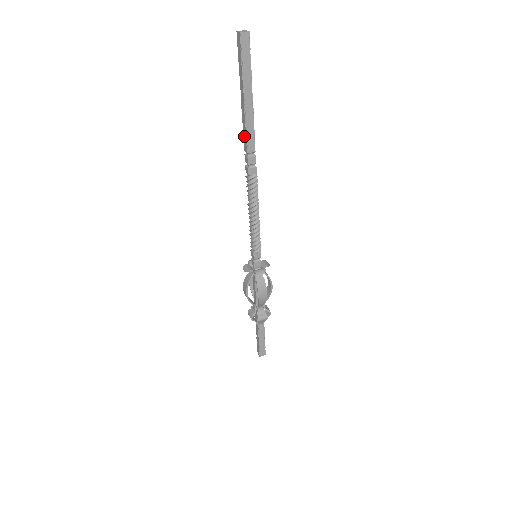
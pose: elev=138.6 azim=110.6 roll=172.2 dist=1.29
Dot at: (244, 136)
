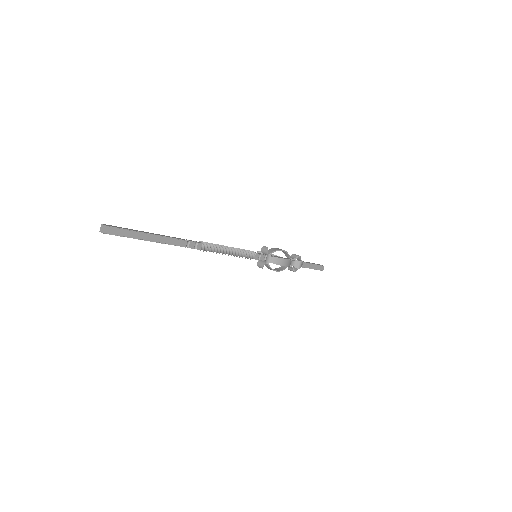
Dot at: occluded
